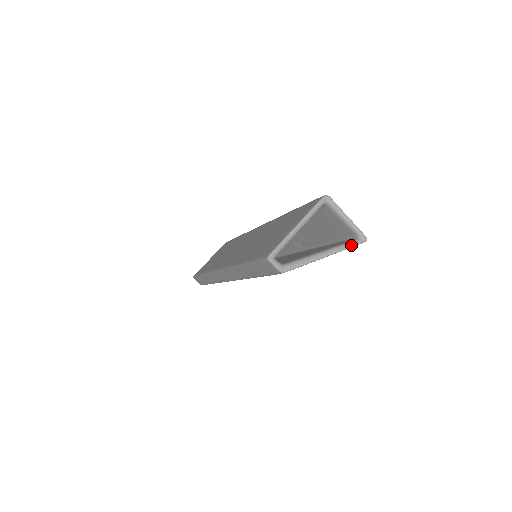
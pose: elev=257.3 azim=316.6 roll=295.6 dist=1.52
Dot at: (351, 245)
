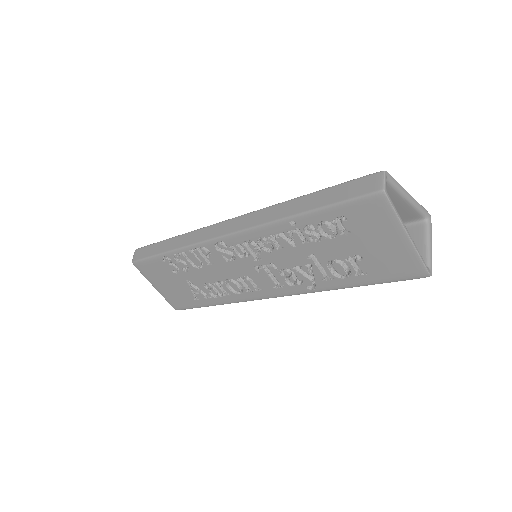
Dot at: (423, 260)
